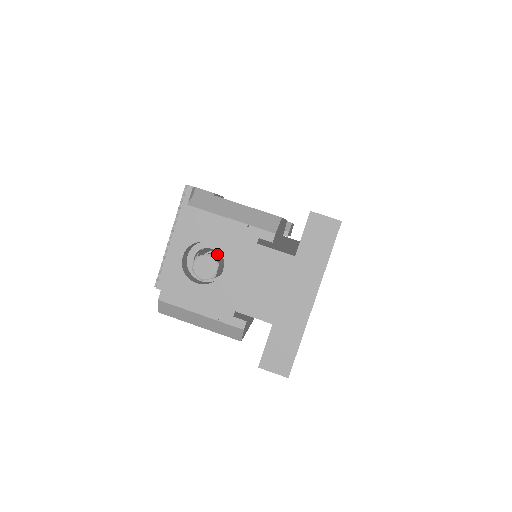
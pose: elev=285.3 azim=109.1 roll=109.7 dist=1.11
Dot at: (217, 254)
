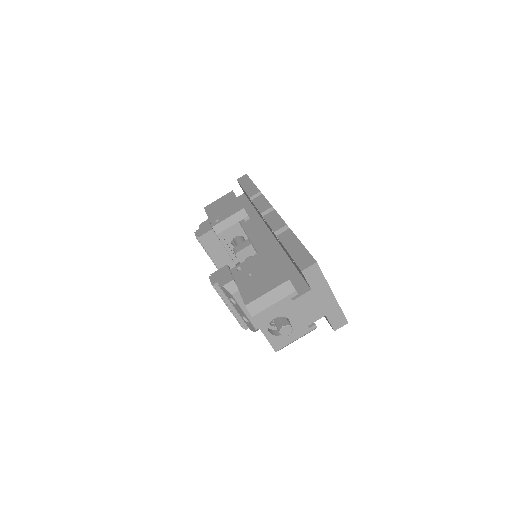
Dot at: (280, 317)
